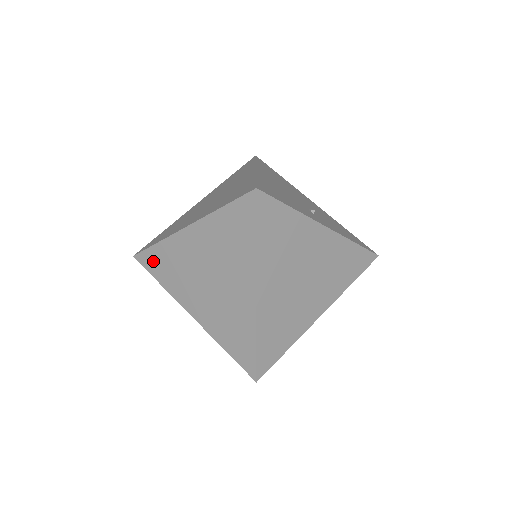
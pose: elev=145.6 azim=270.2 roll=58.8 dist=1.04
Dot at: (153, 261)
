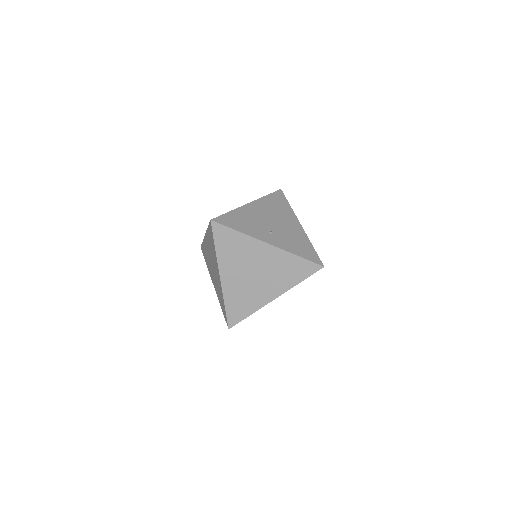
Dot at: (203, 251)
